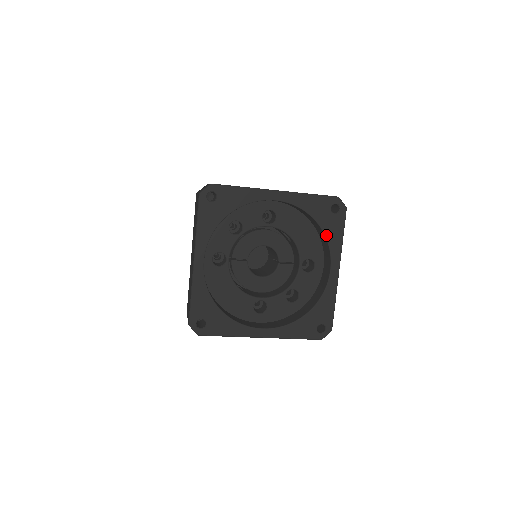
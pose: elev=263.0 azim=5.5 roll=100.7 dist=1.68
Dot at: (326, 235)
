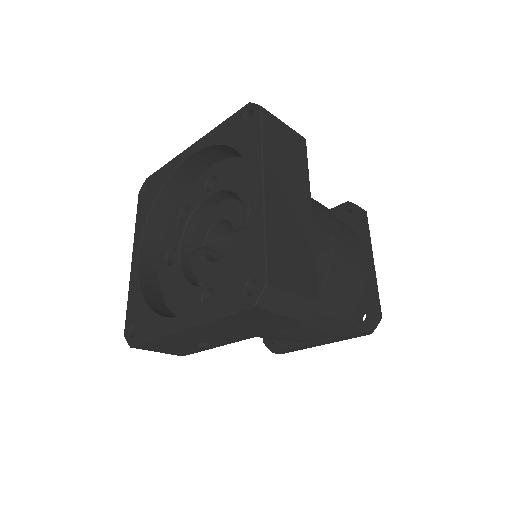
Dot at: (241, 153)
